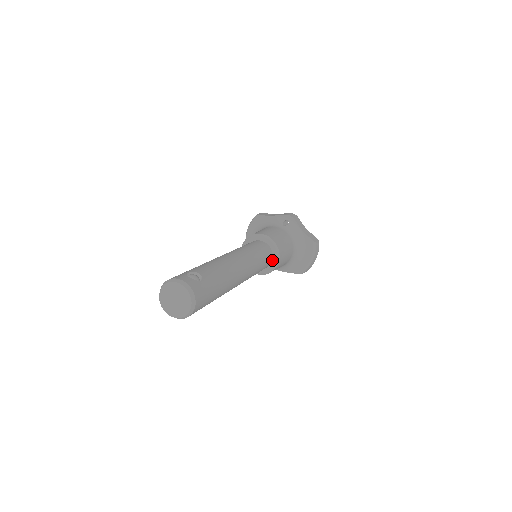
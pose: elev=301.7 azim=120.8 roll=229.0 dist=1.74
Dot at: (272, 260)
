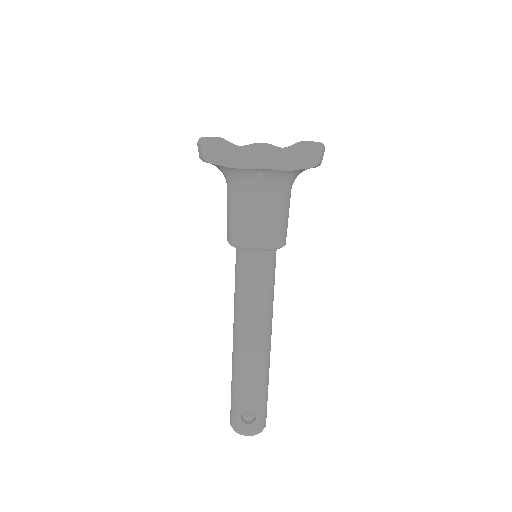
Dot at: occluded
